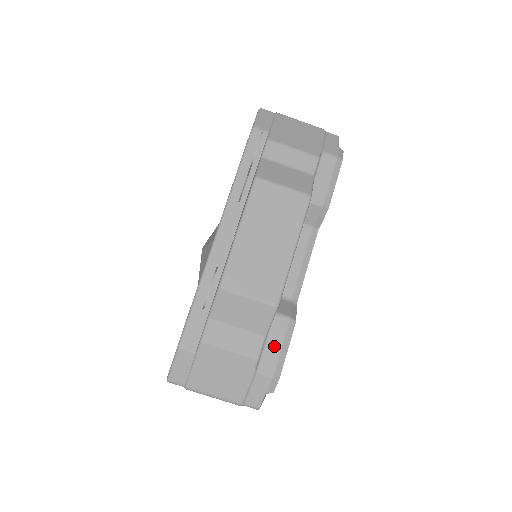
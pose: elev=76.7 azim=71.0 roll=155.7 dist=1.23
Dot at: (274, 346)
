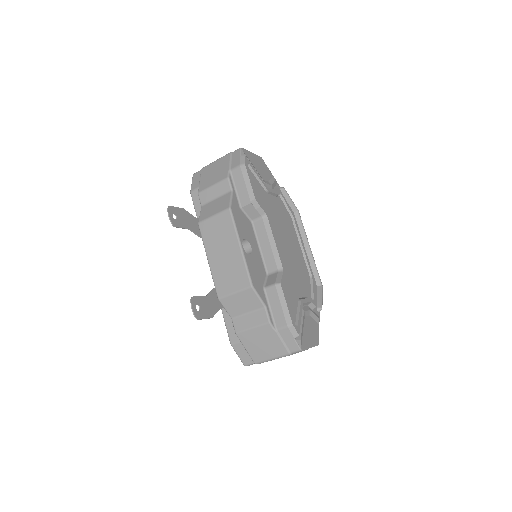
Dot at: (277, 308)
